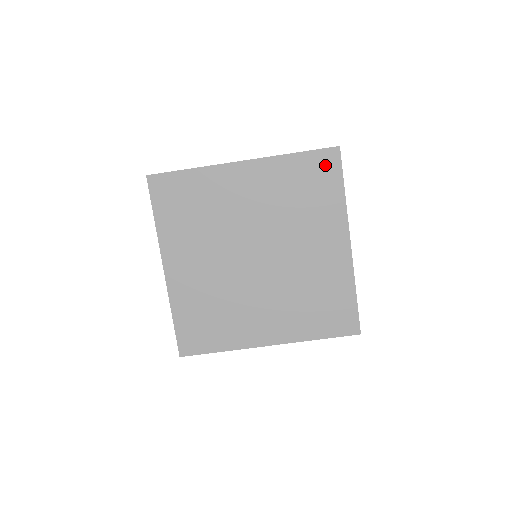
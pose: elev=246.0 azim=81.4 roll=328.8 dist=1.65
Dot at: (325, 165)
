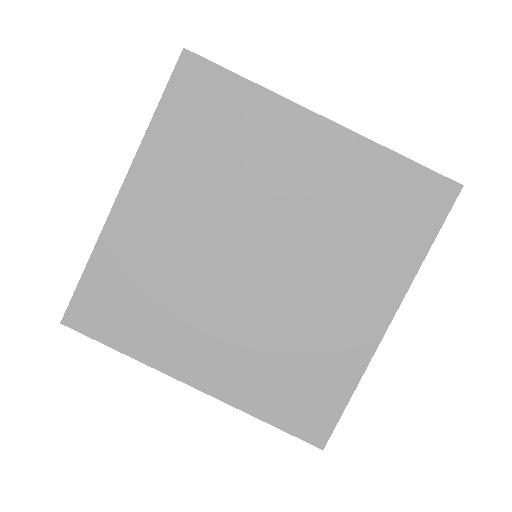
Dot at: (196, 84)
